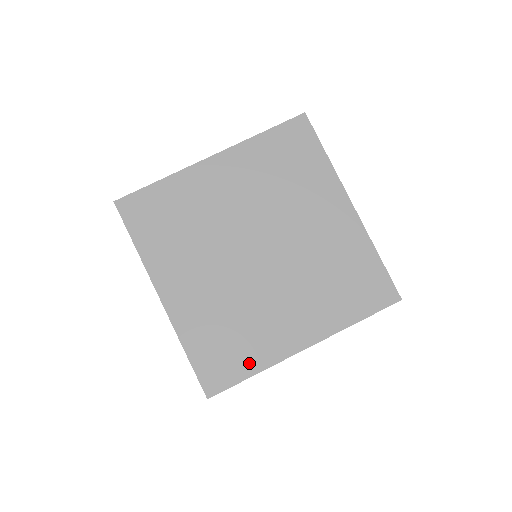
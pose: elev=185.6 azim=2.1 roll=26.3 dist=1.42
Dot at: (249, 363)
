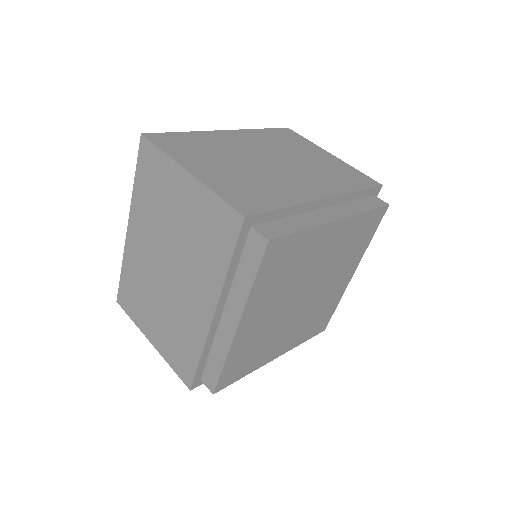
Dot at: (334, 309)
